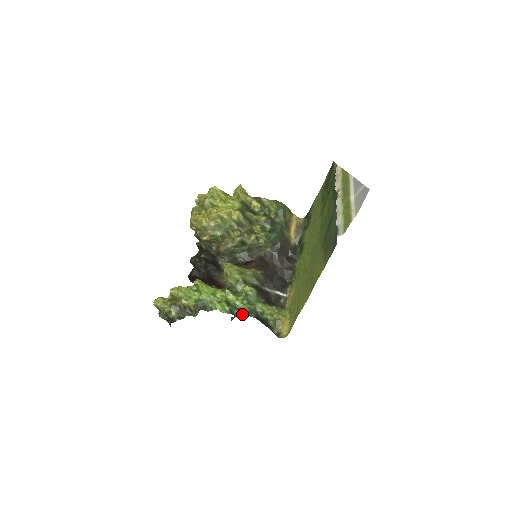
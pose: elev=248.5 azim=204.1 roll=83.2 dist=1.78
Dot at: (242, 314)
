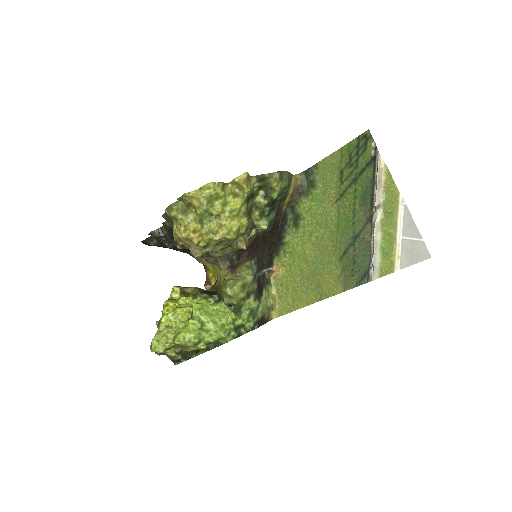
Dot at: (247, 331)
